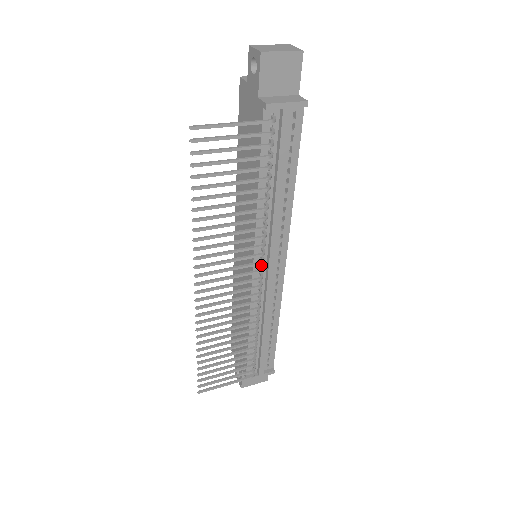
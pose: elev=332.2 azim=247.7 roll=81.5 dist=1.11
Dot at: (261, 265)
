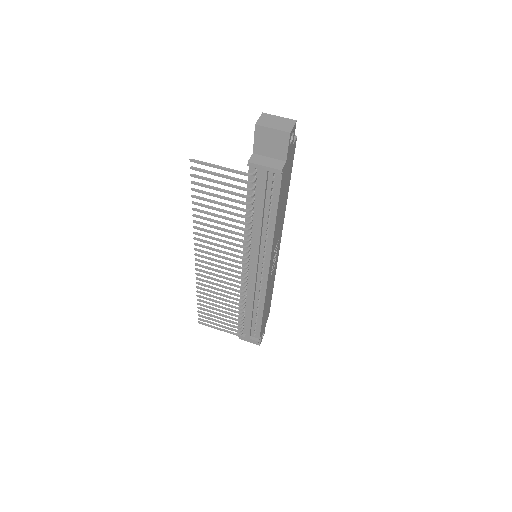
Dot at: (247, 264)
